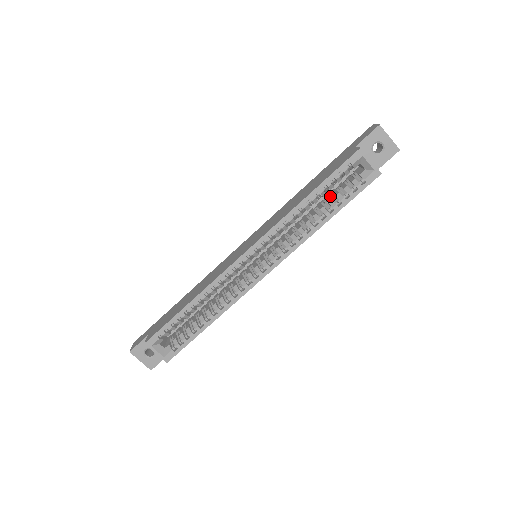
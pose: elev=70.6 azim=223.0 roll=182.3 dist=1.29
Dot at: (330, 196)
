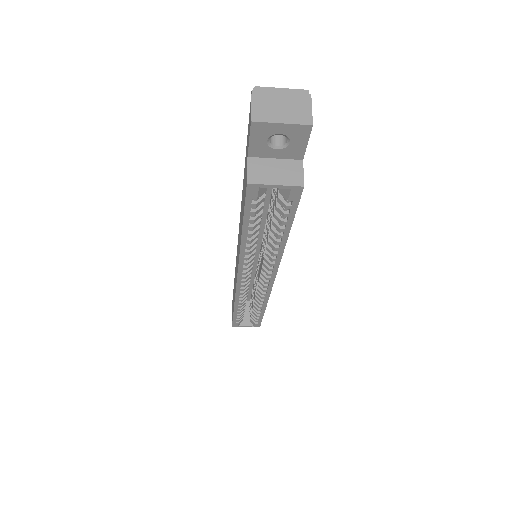
Dot at: (270, 209)
